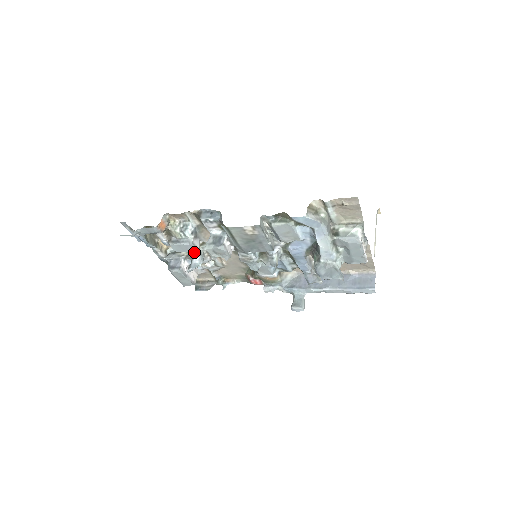
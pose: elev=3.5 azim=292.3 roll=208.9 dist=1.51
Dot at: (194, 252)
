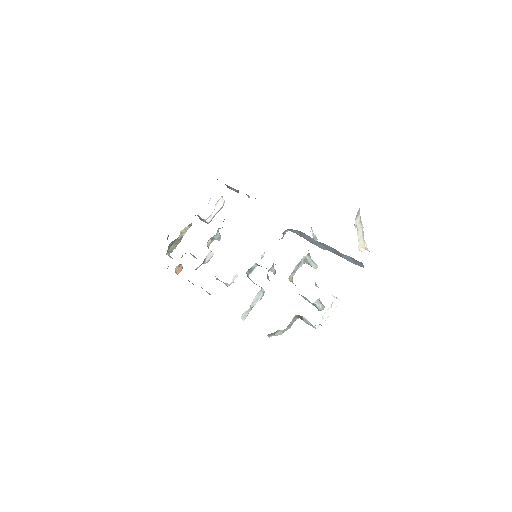
Dot at: occluded
